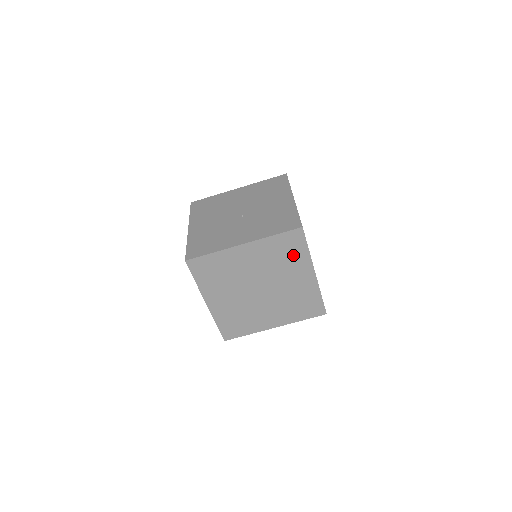
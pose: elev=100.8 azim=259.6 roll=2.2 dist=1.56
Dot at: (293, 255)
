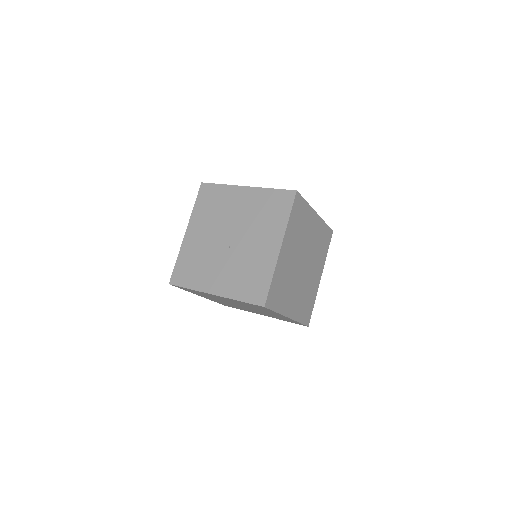
Dot at: (263, 309)
